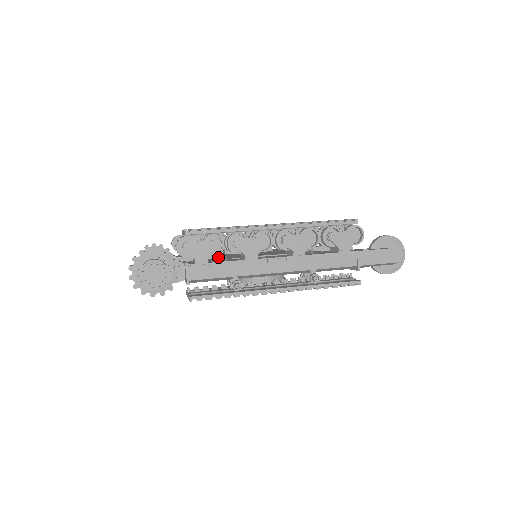
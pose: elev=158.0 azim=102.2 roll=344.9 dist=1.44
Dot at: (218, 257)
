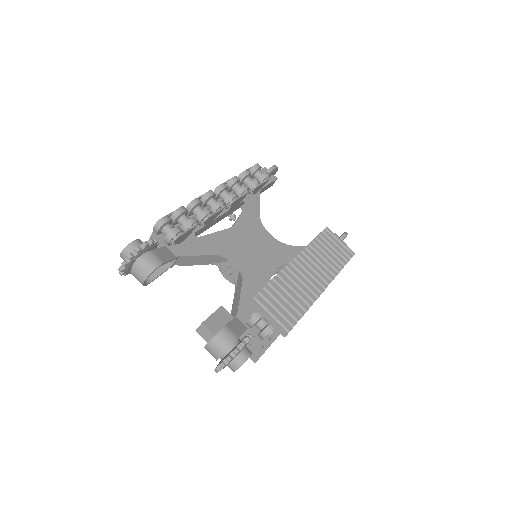
Dot at: (219, 256)
